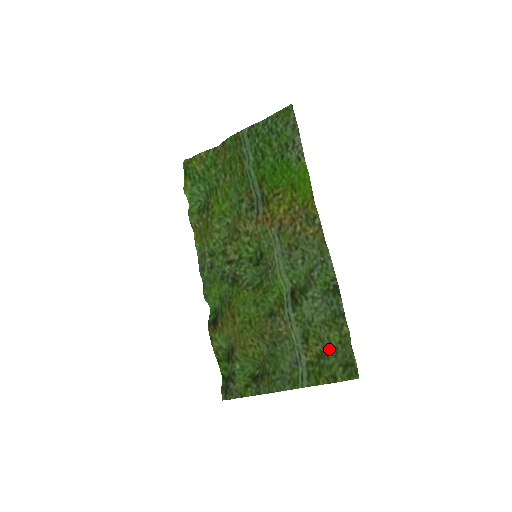
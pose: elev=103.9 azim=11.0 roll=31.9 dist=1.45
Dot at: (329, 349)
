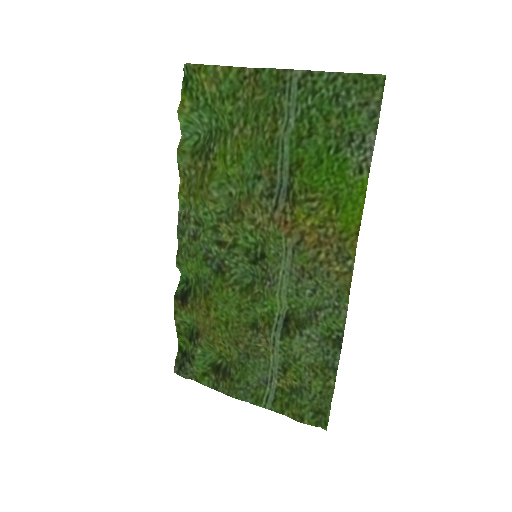
Dot at: (306, 391)
